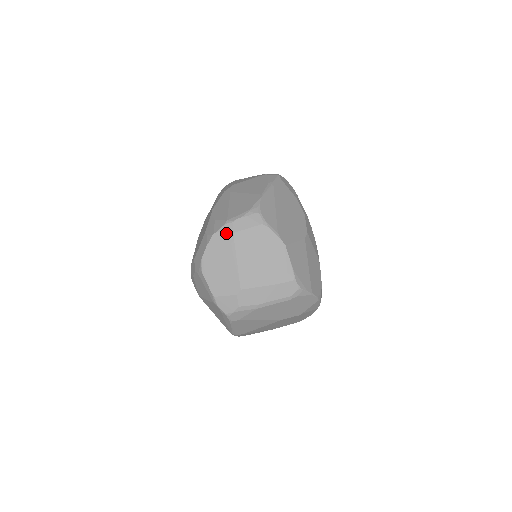
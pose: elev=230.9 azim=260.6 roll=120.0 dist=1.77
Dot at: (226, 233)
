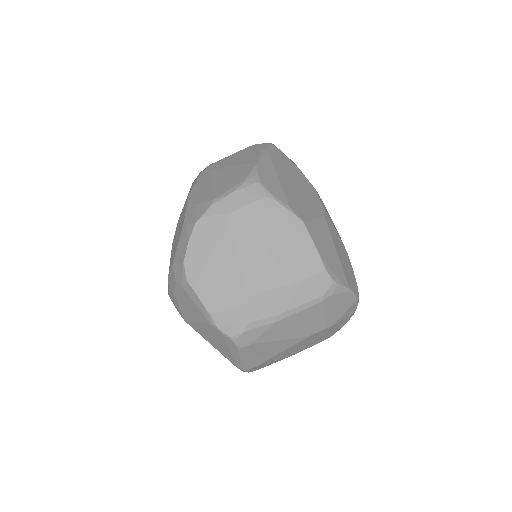
Dot at: (215, 216)
